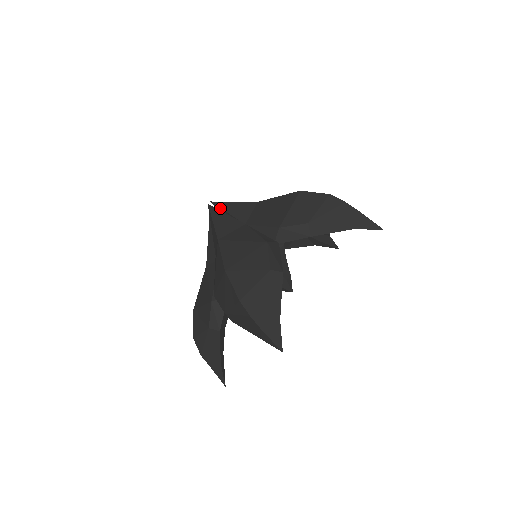
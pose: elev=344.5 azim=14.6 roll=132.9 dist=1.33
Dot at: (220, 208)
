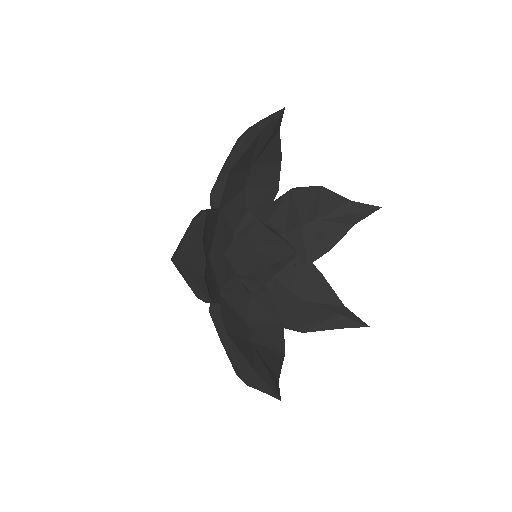
Dot at: occluded
